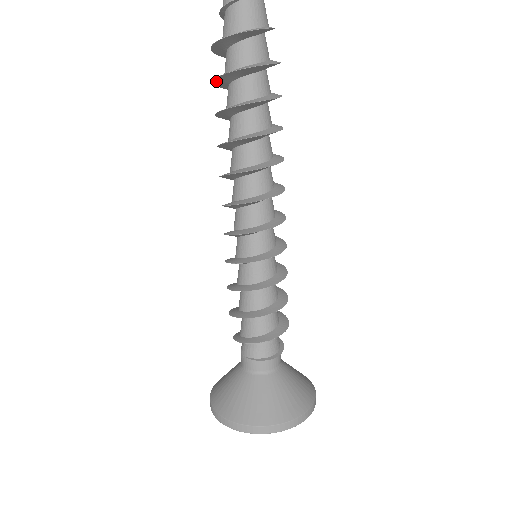
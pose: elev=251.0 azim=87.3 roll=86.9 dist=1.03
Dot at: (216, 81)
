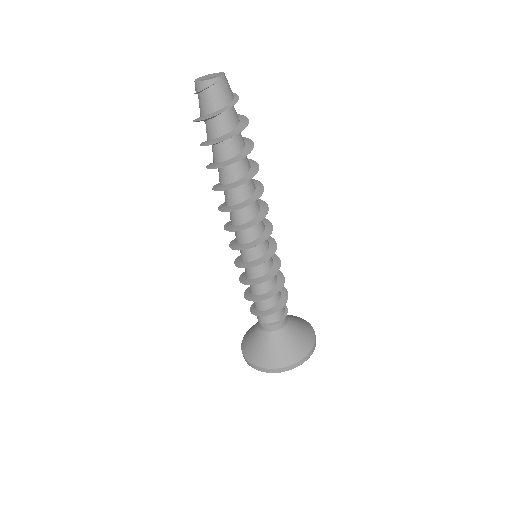
Dot at: occluded
